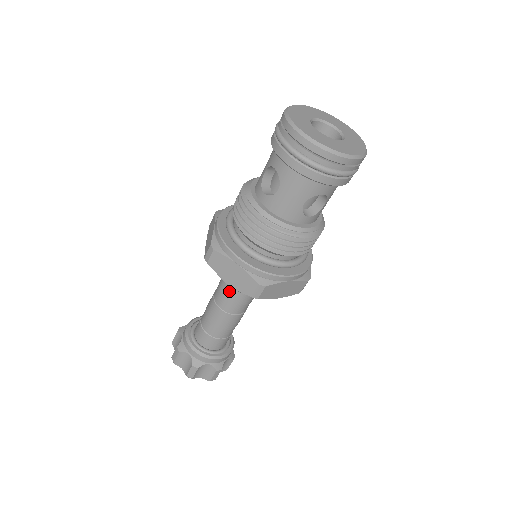
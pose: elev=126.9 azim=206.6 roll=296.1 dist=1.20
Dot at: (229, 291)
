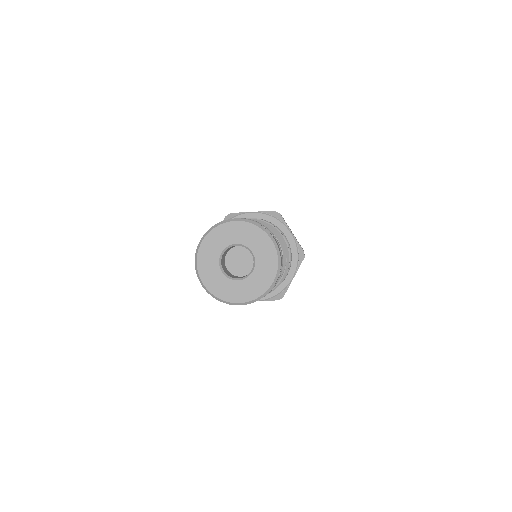
Dot at: occluded
